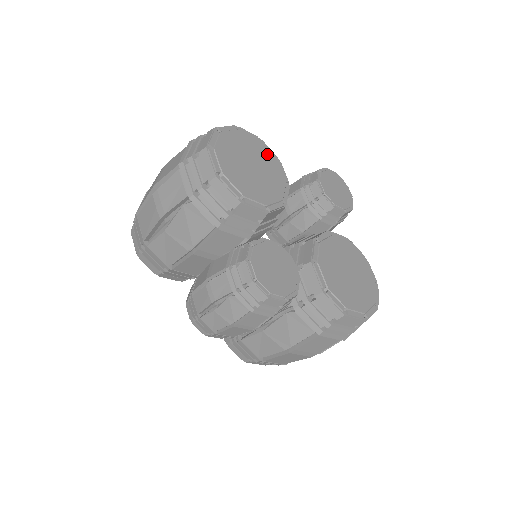
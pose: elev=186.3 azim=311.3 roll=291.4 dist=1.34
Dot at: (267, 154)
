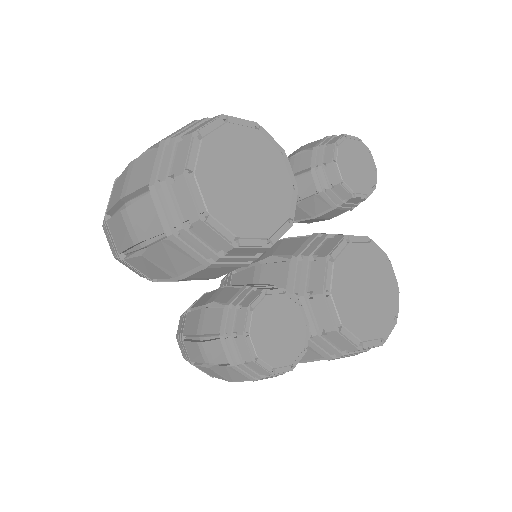
Dot at: (268, 149)
